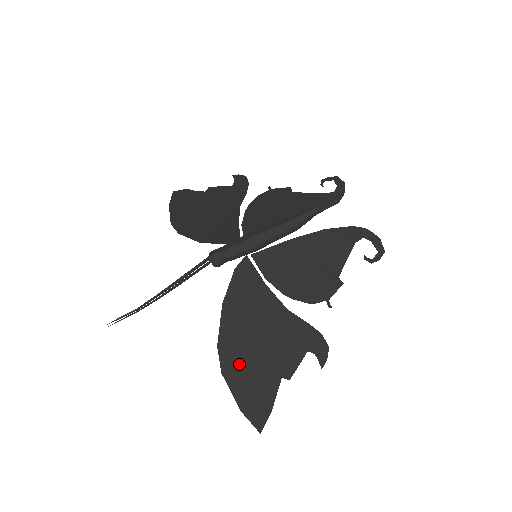
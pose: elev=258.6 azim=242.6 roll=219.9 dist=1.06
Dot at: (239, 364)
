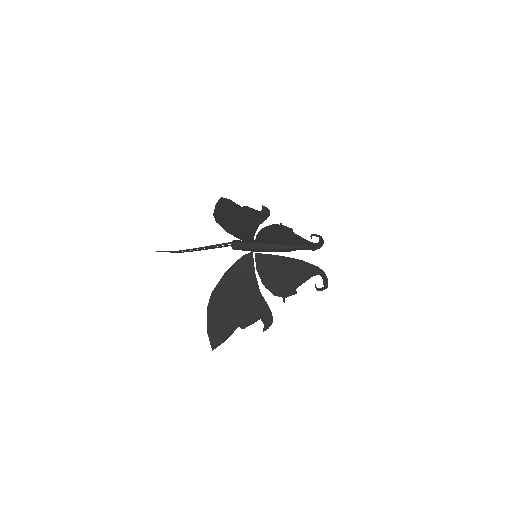
Dot at: (219, 308)
